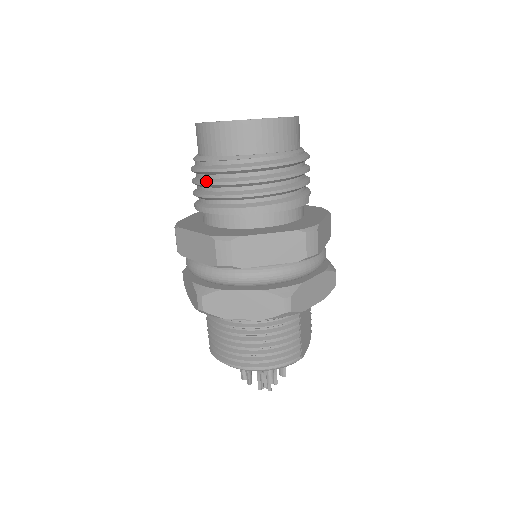
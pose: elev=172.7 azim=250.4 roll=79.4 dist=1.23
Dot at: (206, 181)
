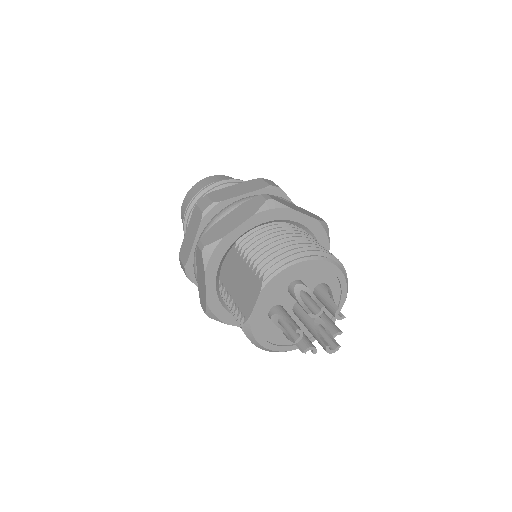
Dot at: (226, 183)
